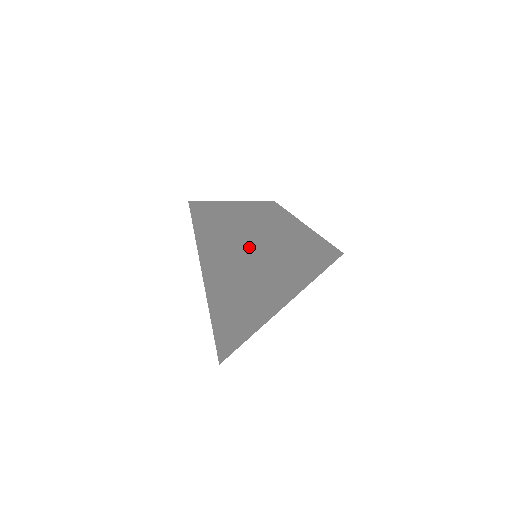
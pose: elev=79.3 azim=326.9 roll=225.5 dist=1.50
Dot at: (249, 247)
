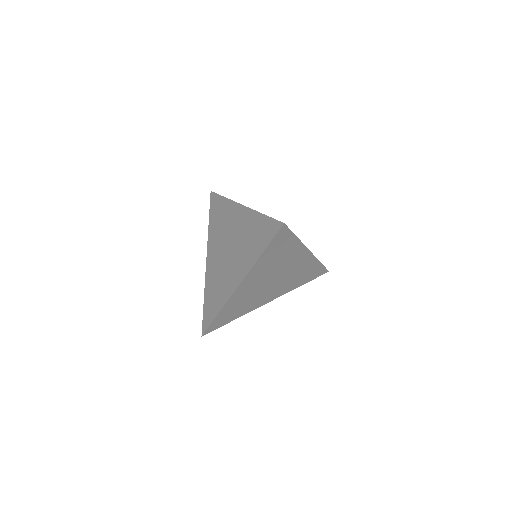
Dot at: (254, 251)
